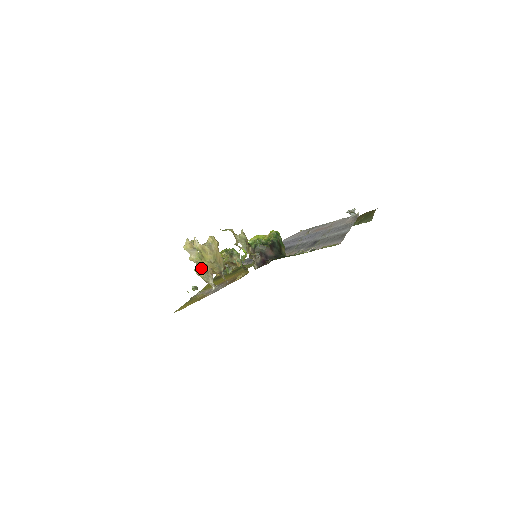
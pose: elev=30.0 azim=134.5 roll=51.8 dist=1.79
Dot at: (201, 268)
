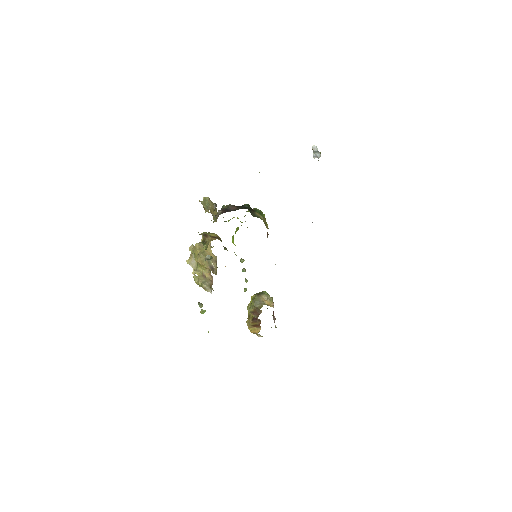
Dot at: (199, 275)
